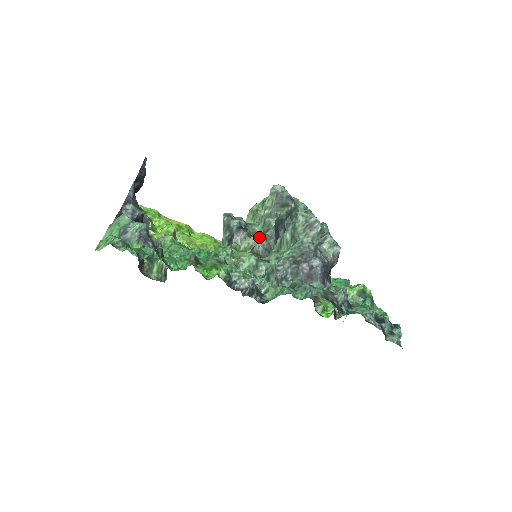
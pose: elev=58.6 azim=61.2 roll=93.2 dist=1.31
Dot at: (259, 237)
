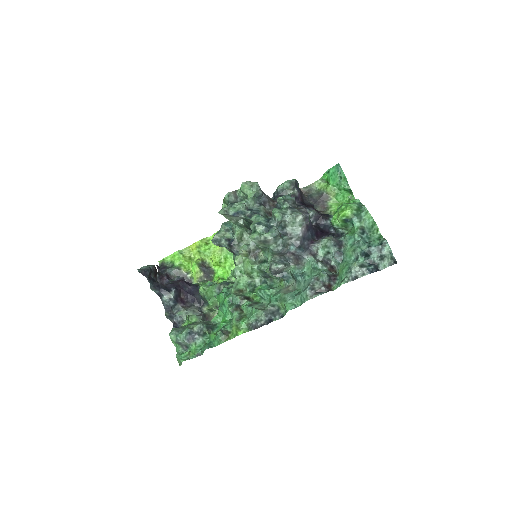
Dot at: (246, 233)
